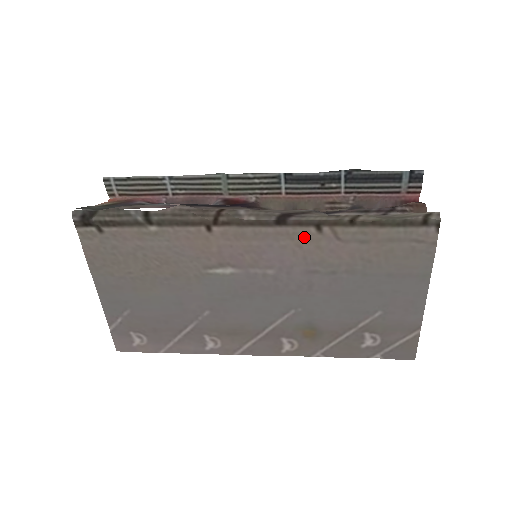
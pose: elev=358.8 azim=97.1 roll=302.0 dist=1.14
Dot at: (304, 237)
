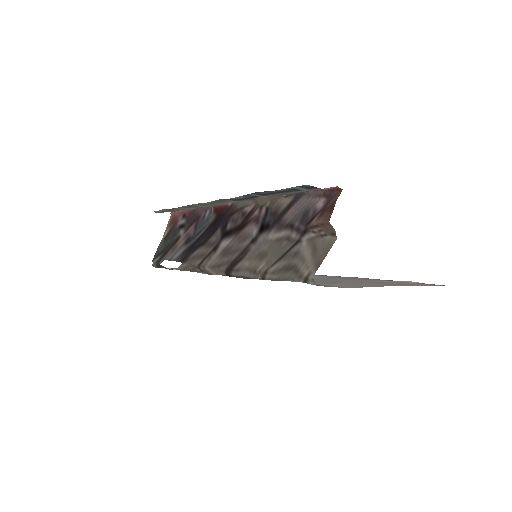
Dot at: occluded
